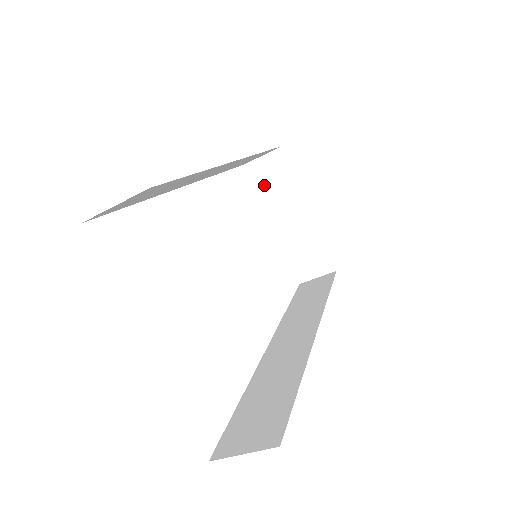
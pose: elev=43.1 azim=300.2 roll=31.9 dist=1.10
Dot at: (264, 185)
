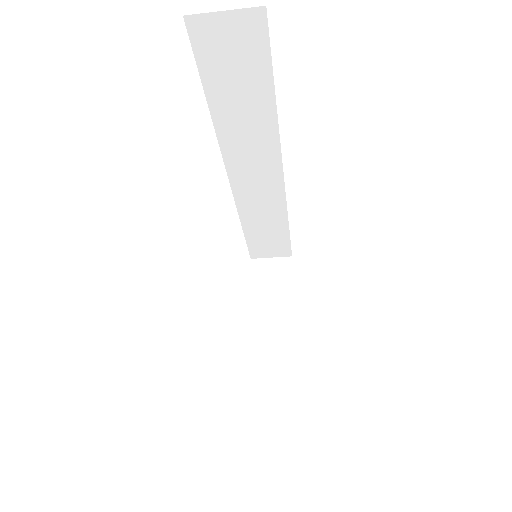
Dot at: (260, 282)
